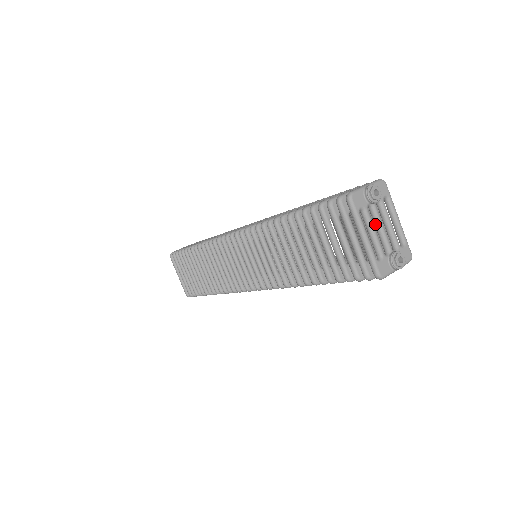
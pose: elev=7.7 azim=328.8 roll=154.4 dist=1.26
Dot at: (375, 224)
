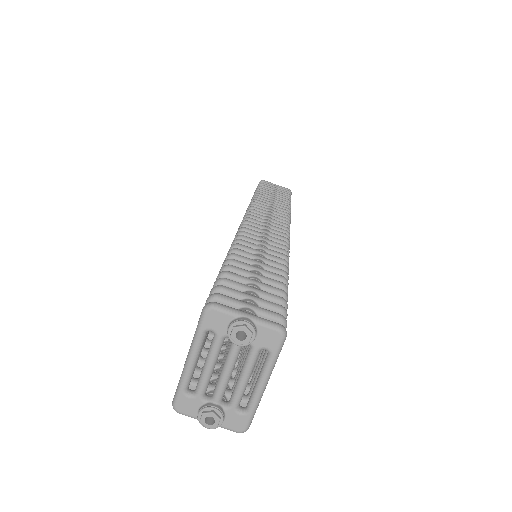
Dot at: (225, 361)
